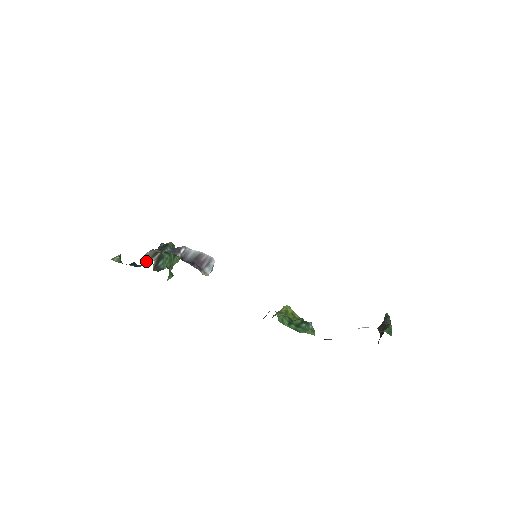
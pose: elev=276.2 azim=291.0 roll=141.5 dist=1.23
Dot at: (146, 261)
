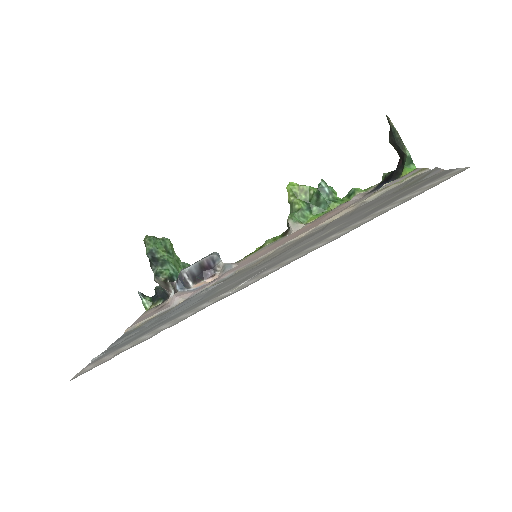
Dot at: (167, 290)
